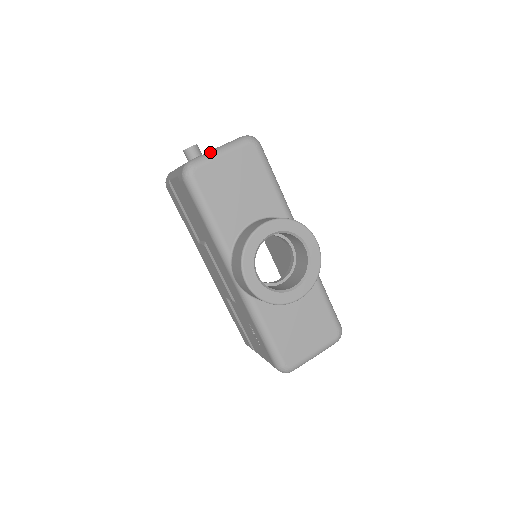
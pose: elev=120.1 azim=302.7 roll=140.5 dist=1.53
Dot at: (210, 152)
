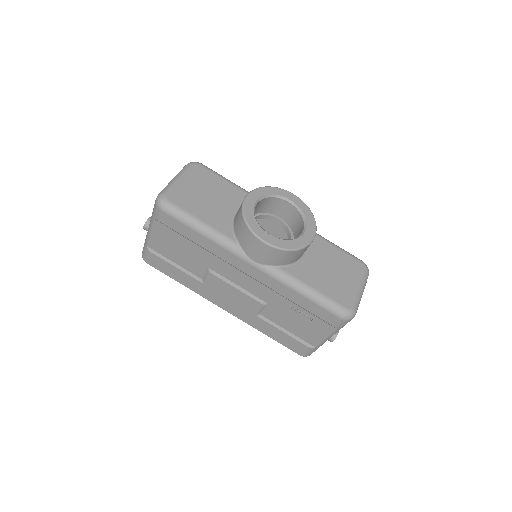
Dot at: (169, 183)
